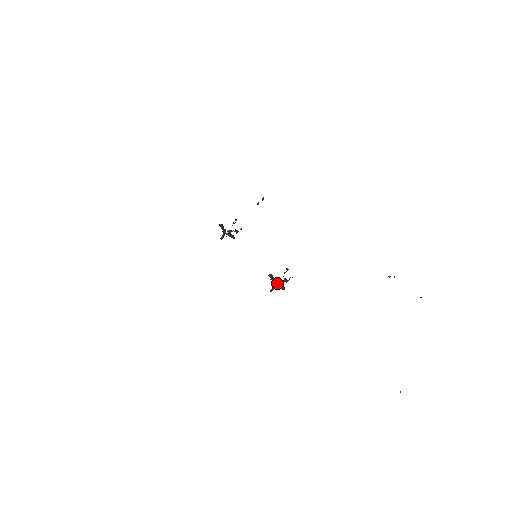
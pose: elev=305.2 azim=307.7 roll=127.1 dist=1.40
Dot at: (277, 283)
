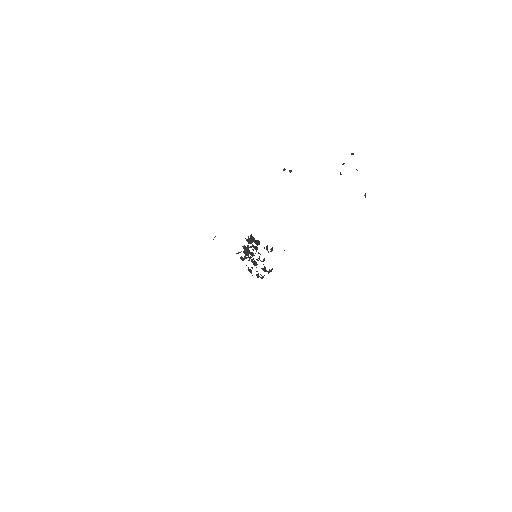
Dot at: occluded
